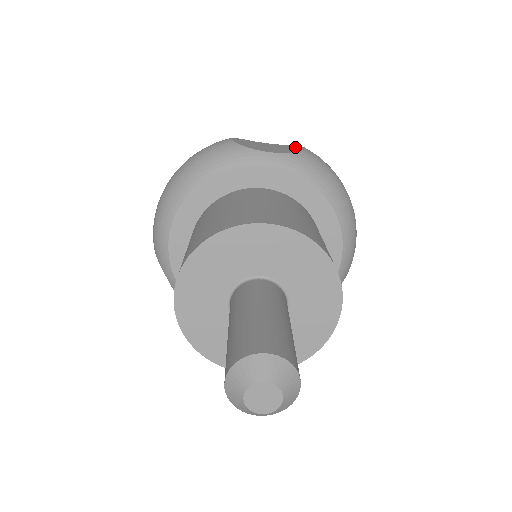
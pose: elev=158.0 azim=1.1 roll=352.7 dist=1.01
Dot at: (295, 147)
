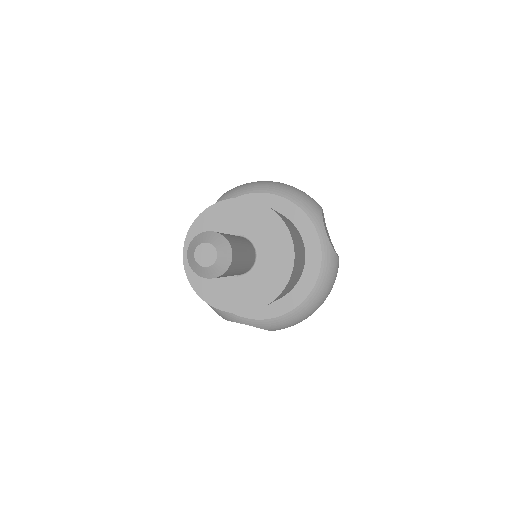
Dot at: occluded
